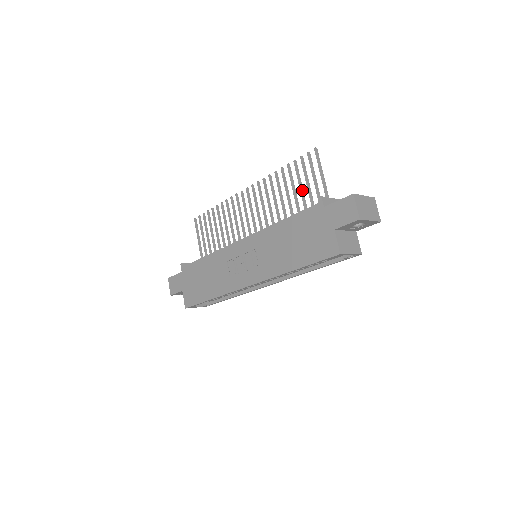
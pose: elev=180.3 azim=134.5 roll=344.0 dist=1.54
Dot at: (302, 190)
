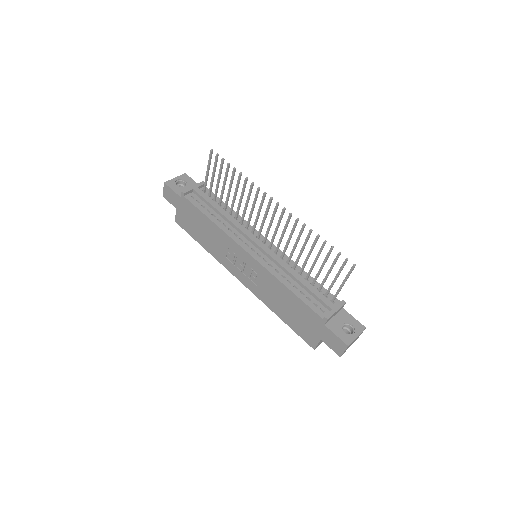
Dot at: occluded
